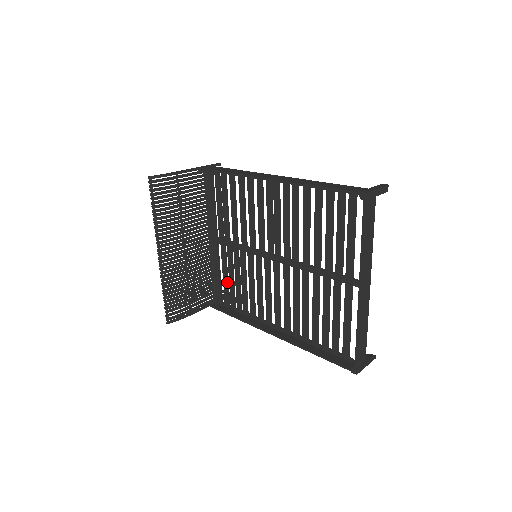
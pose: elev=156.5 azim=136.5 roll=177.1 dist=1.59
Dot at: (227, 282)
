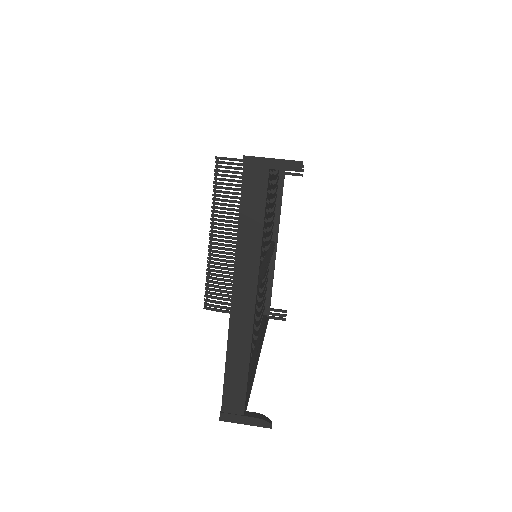
Dot at: occluded
